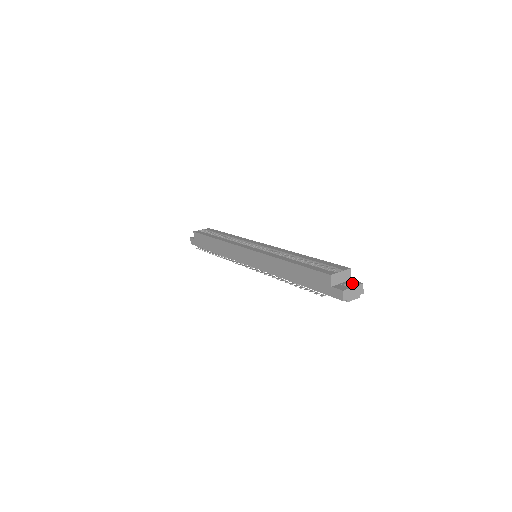
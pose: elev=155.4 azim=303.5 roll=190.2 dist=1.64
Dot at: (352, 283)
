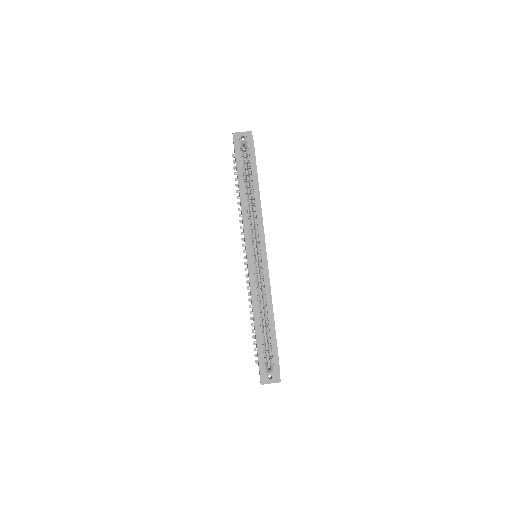
Dot at: (275, 377)
